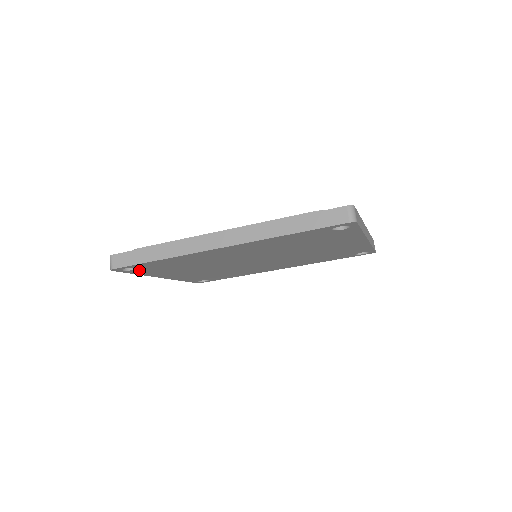
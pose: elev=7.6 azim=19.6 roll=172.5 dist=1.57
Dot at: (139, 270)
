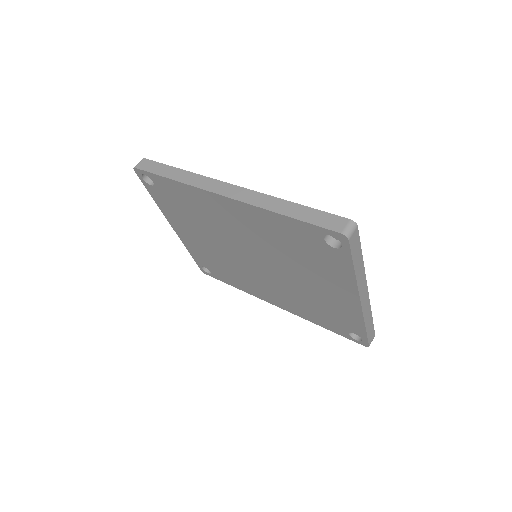
Dot at: (155, 190)
